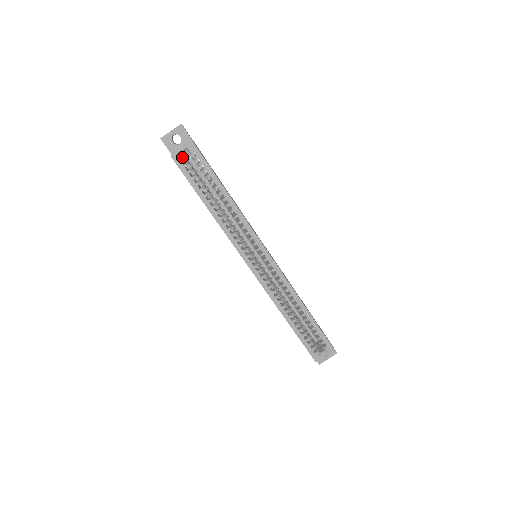
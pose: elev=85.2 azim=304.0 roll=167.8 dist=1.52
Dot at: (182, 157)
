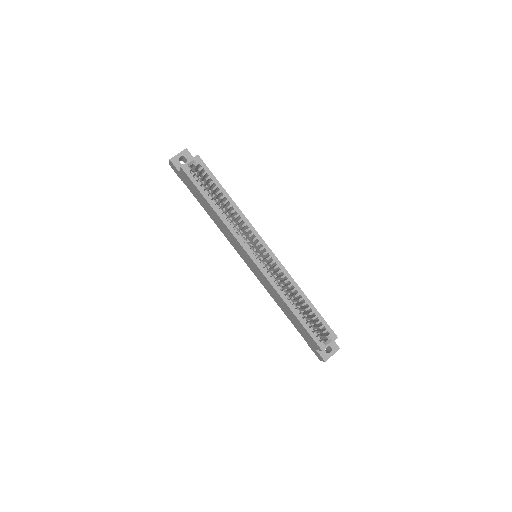
Dot at: (190, 168)
